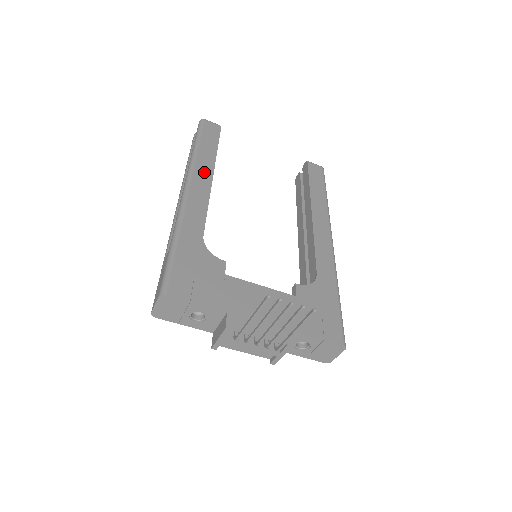
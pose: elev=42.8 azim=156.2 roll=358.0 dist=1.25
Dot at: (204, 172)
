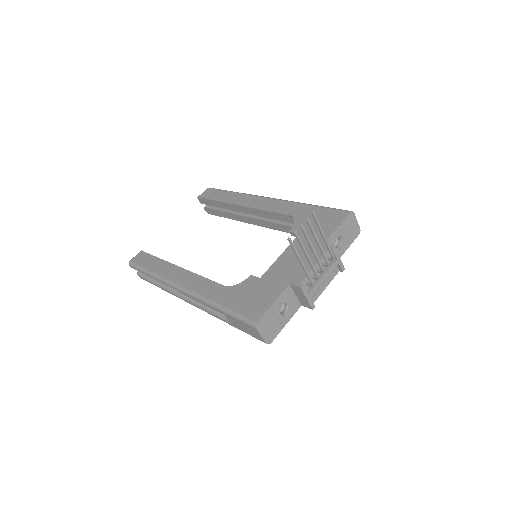
Dot at: (173, 272)
